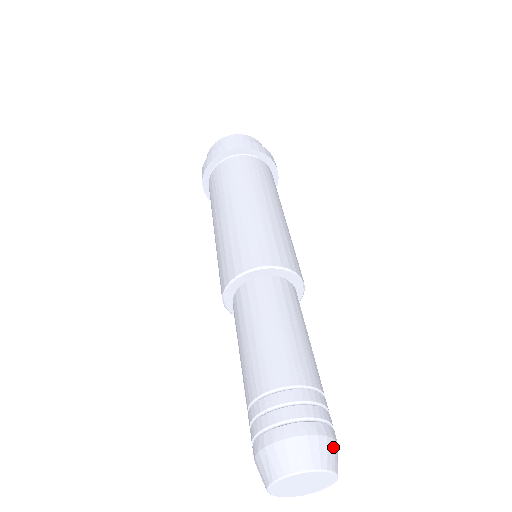
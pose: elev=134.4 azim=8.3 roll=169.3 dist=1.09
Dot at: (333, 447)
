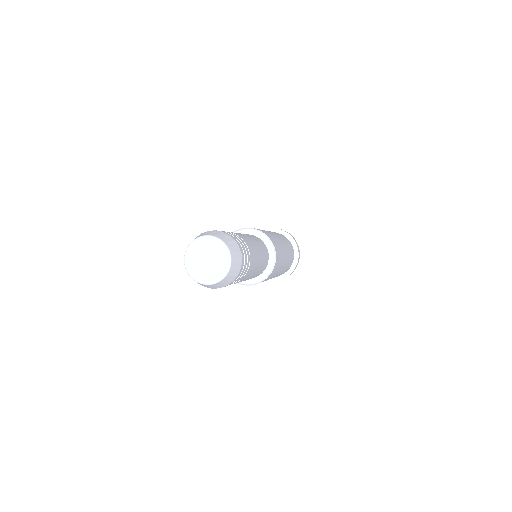
Dot at: (220, 233)
